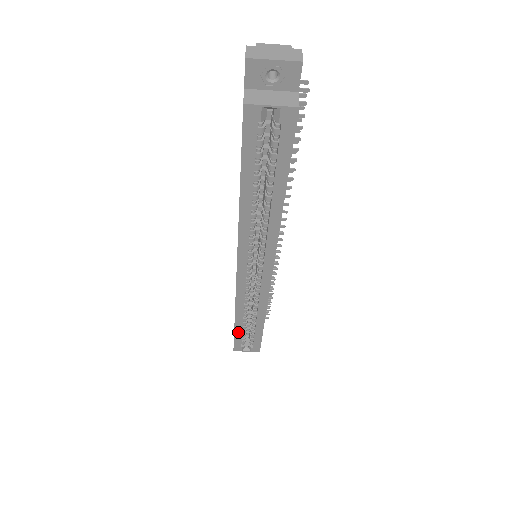
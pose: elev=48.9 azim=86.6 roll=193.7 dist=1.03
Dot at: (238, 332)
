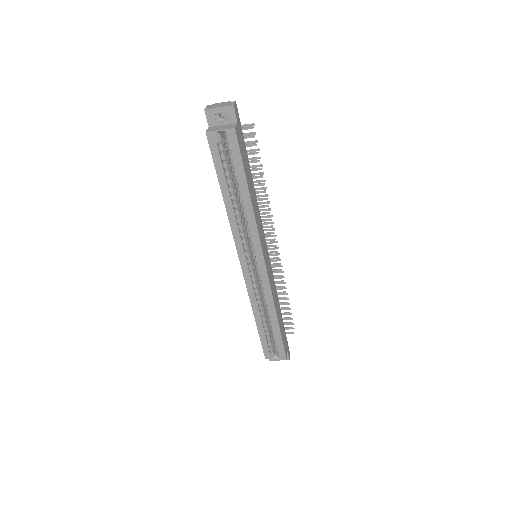
Dot at: (262, 334)
